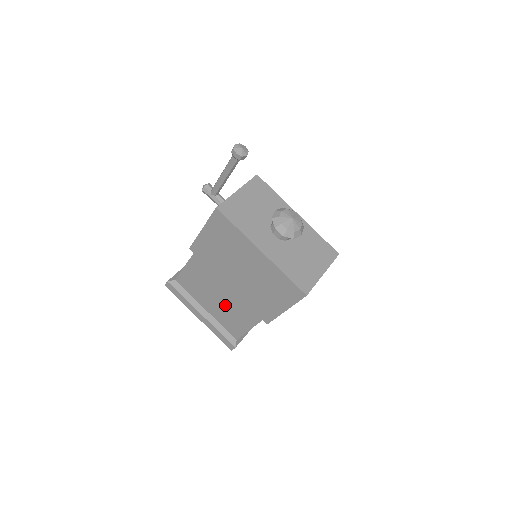
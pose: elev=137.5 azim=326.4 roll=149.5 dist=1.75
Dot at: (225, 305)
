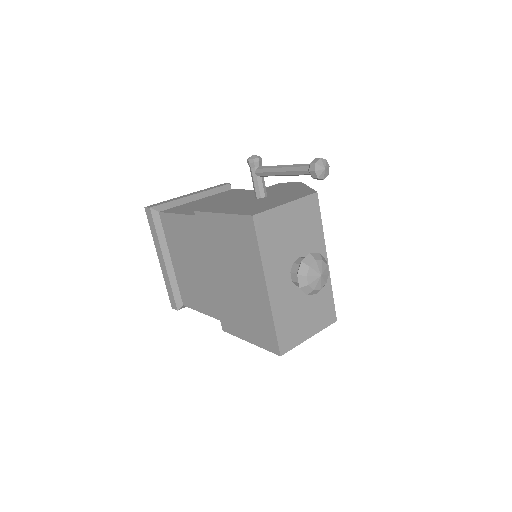
Dot at: (194, 277)
